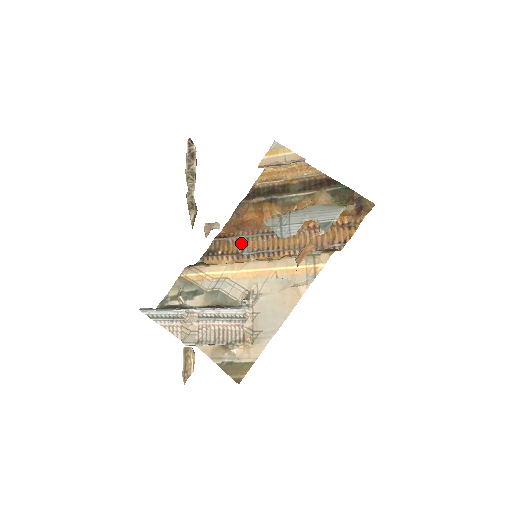
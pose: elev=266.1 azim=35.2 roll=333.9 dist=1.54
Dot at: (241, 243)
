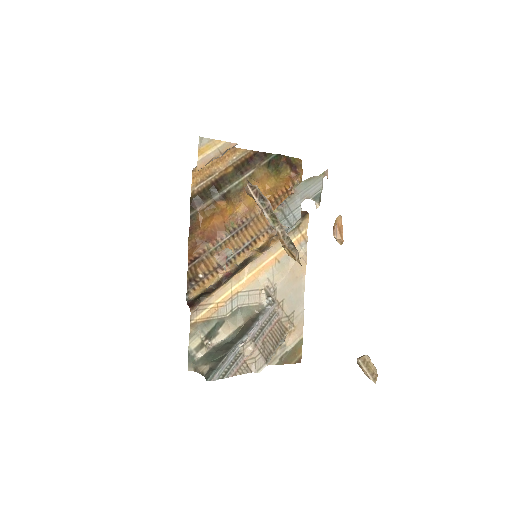
Dot at: occluded
